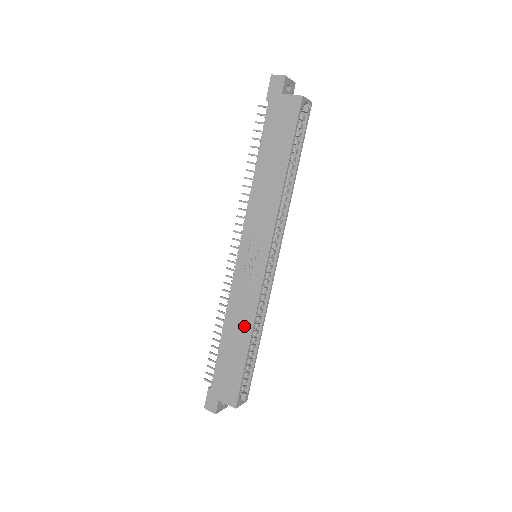
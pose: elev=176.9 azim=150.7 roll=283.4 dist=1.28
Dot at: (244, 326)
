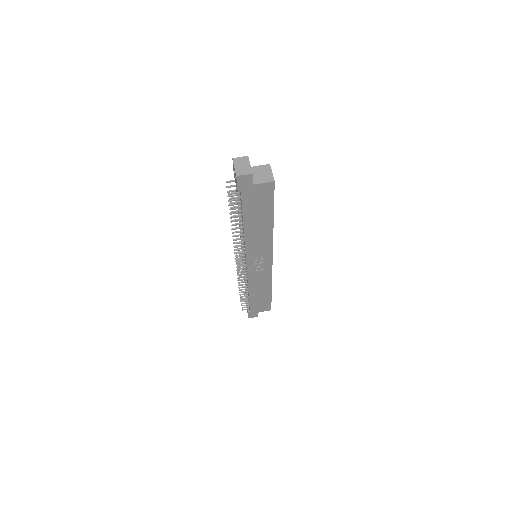
Dot at: (265, 287)
